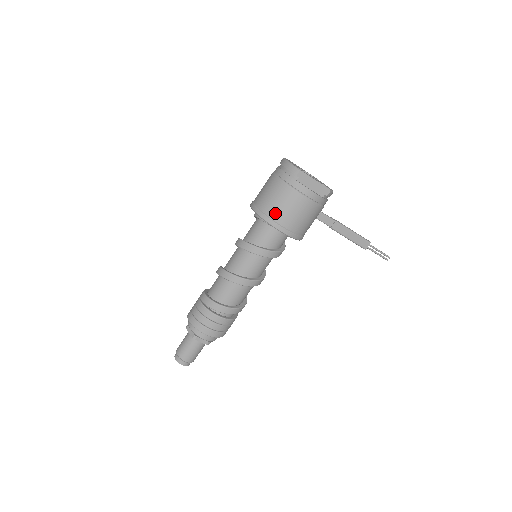
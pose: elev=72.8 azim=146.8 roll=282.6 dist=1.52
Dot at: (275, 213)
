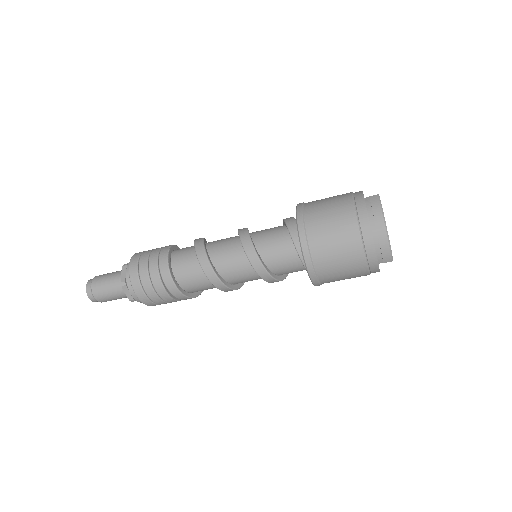
Dot at: (327, 278)
